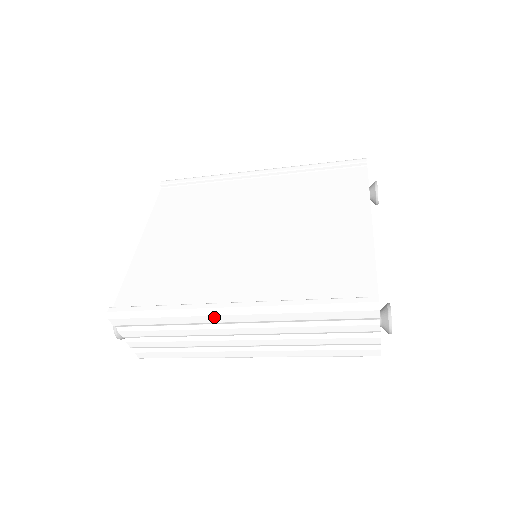
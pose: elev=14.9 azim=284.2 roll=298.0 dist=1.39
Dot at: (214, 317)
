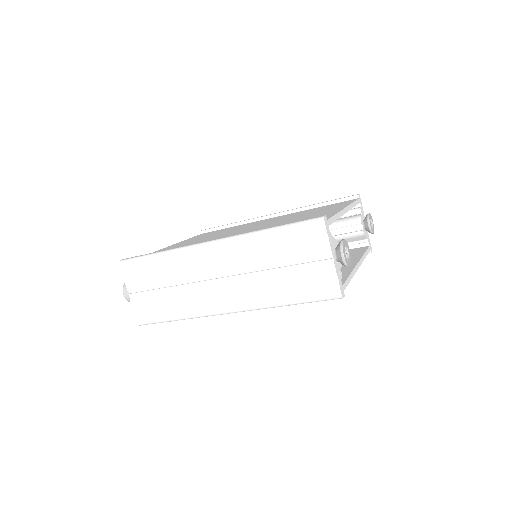
Dot at: (196, 251)
